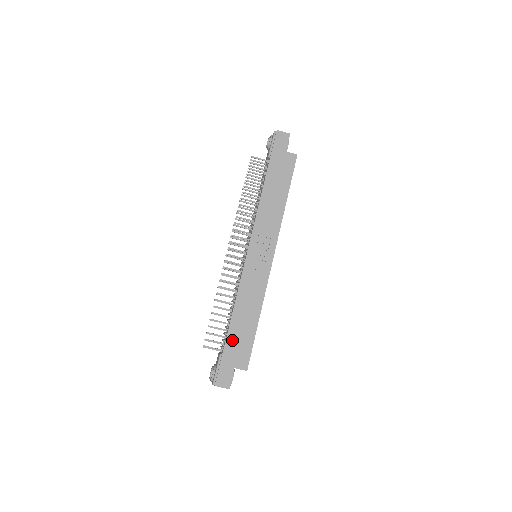
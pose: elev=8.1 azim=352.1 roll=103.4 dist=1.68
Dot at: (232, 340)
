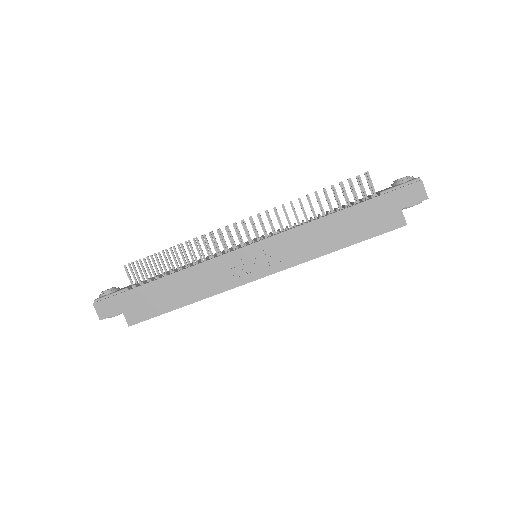
Dot at: (147, 291)
